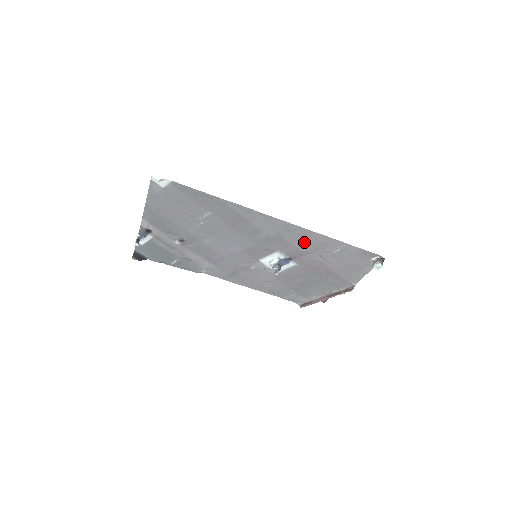
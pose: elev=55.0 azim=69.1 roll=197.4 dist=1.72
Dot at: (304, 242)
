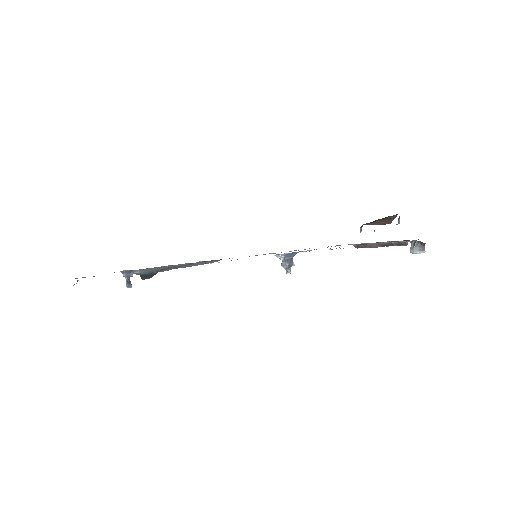
Dot at: occluded
